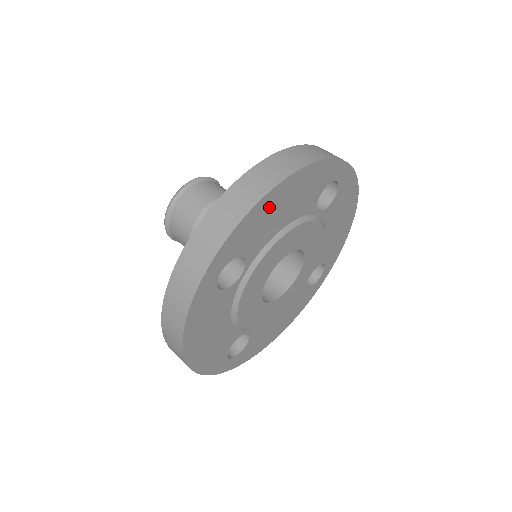
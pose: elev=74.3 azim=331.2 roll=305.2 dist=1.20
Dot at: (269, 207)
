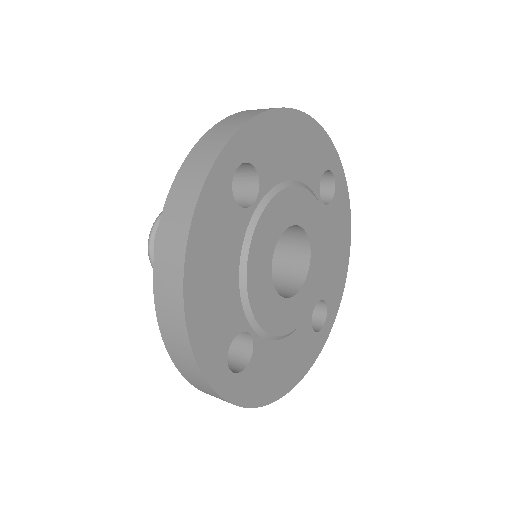
Dot at: (202, 307)
